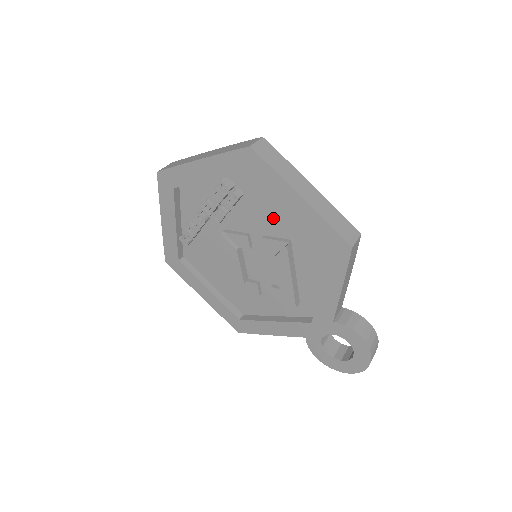
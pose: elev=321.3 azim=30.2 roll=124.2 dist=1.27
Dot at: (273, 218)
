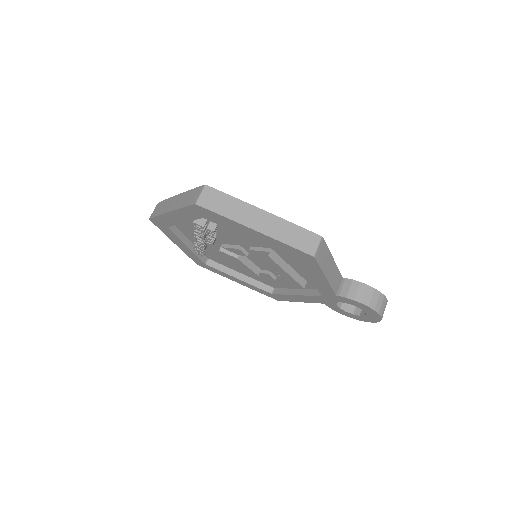
Dot at: (248, 237)
